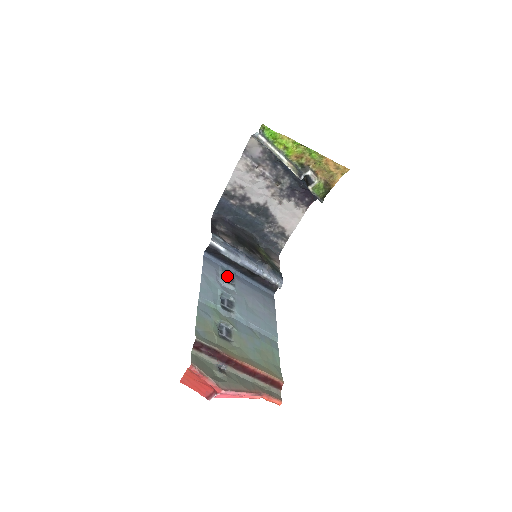
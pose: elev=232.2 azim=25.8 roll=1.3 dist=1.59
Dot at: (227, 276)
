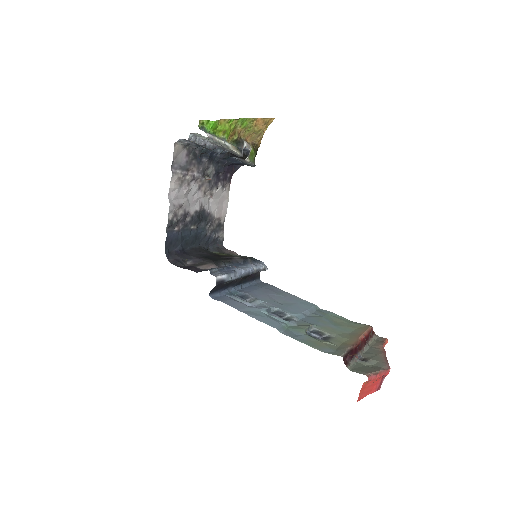
Dot at: (239, 298)
